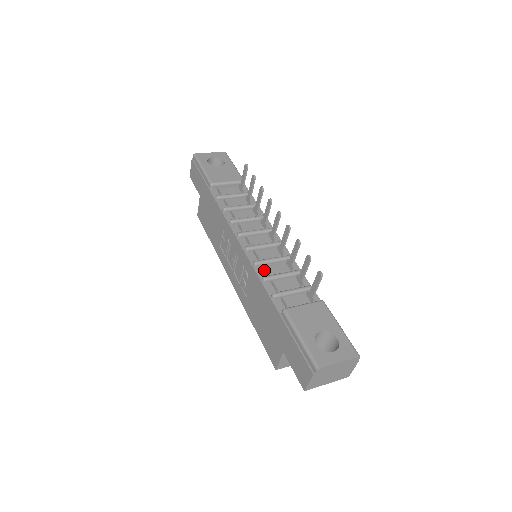
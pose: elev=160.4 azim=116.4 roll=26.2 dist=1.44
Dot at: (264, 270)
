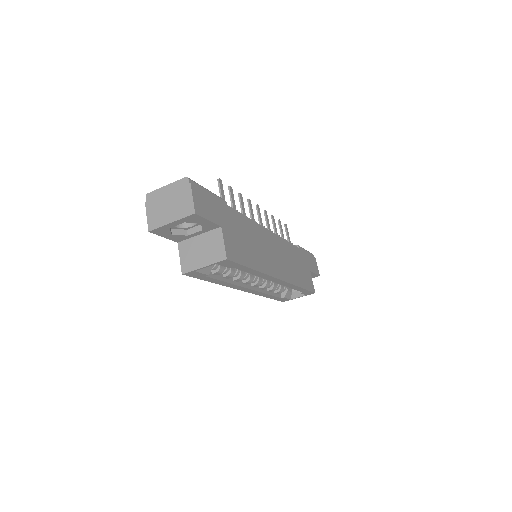
Dot at: occluded
